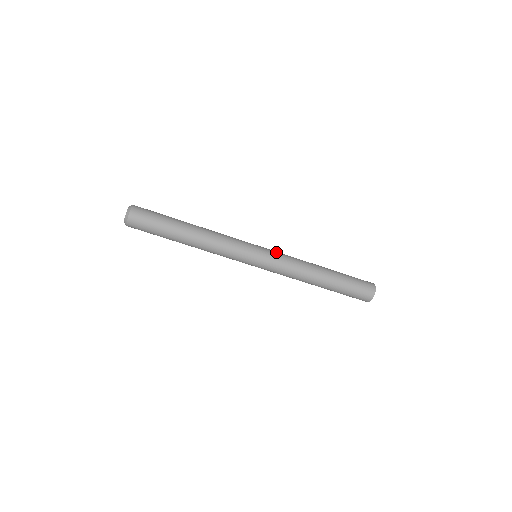
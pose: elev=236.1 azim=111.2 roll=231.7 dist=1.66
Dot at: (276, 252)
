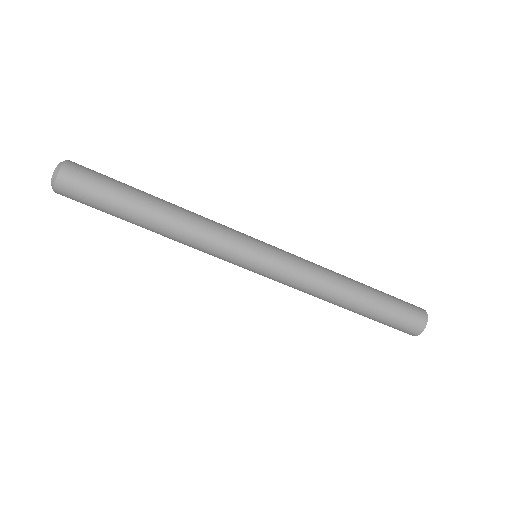
Dot at: (286, 262)
